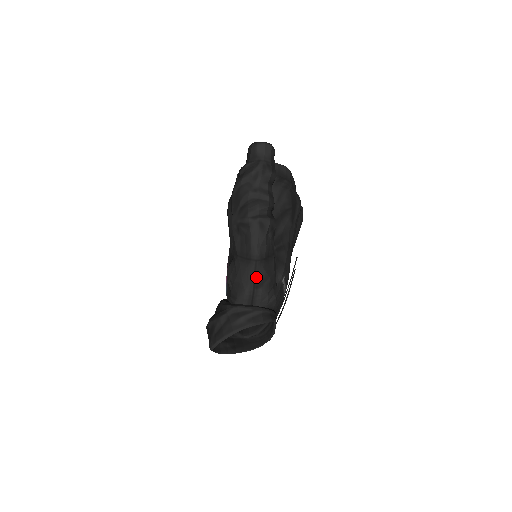
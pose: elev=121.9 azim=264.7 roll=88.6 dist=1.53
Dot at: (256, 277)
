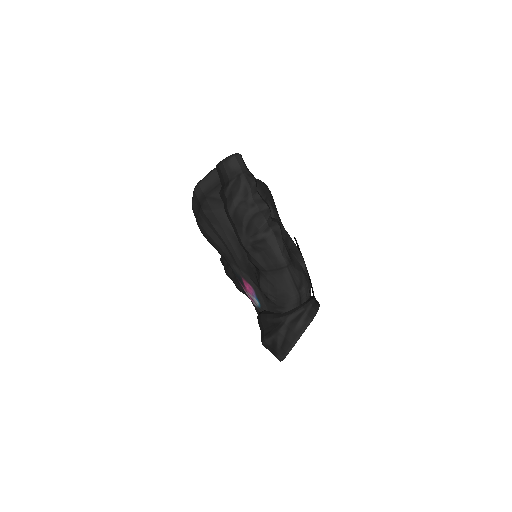
Dot at: (295, 280)
